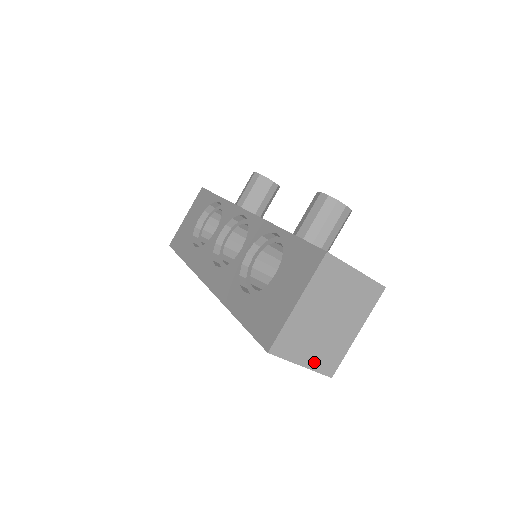
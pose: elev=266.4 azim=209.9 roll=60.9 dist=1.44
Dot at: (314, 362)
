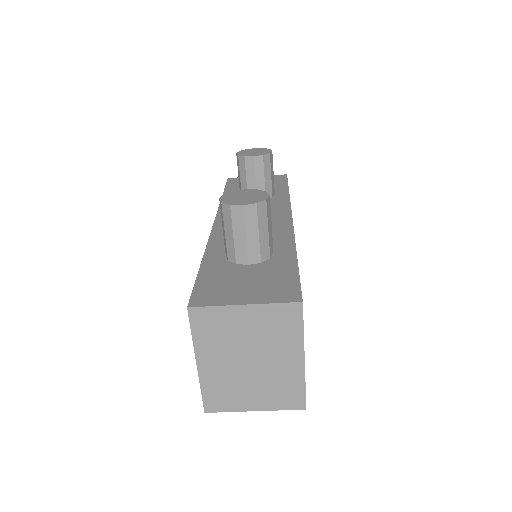
Dot at: (268, 403)
